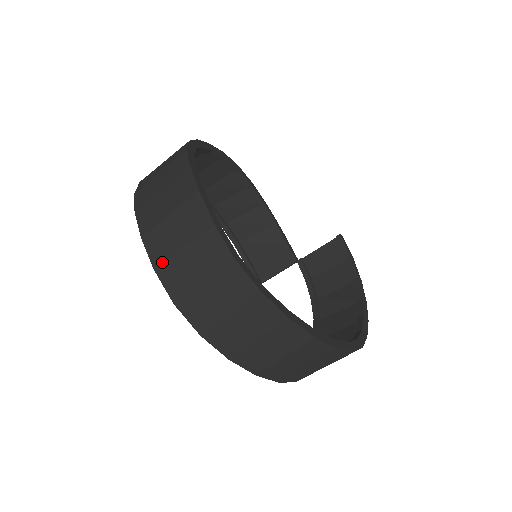
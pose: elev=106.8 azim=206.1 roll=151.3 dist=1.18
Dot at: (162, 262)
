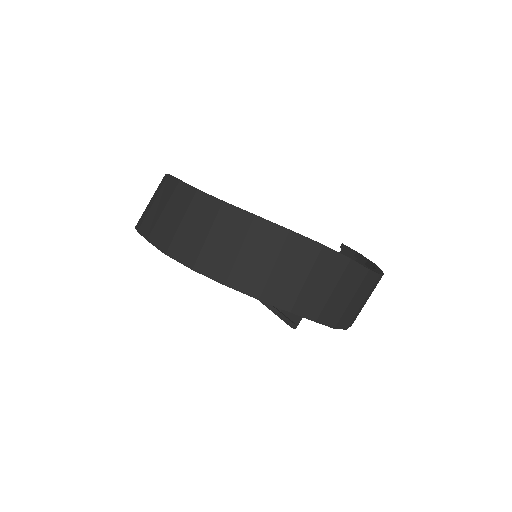
Dot at: (151, 231)
